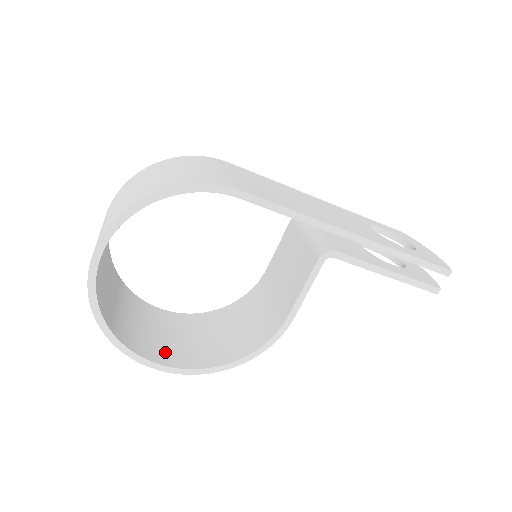
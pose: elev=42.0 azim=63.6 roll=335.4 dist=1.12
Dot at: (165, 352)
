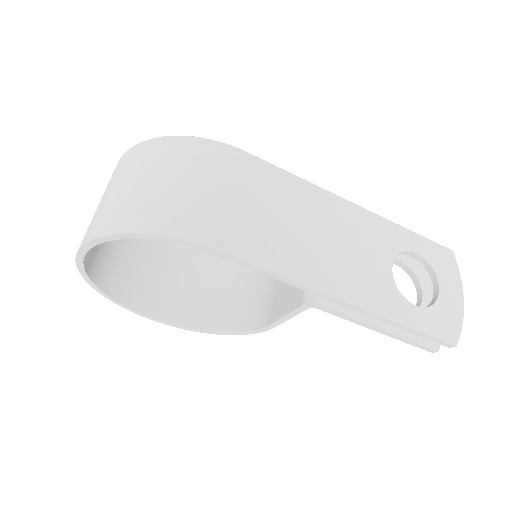
Dot at: (162, 302)
